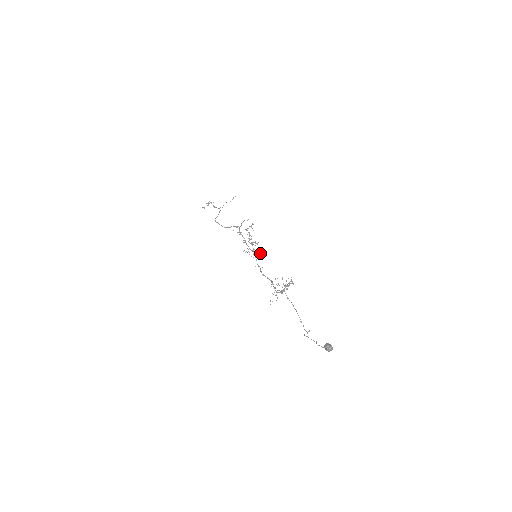
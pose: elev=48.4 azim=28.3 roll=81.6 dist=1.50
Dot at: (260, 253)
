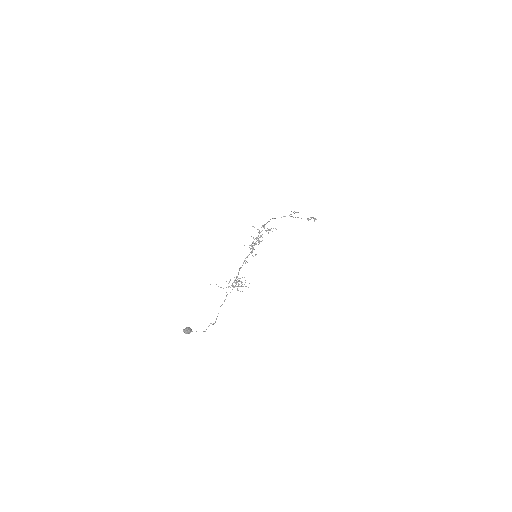
Dot at: (256, 254)
